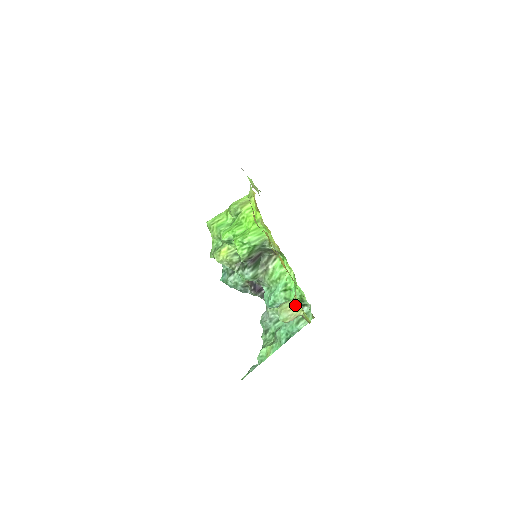
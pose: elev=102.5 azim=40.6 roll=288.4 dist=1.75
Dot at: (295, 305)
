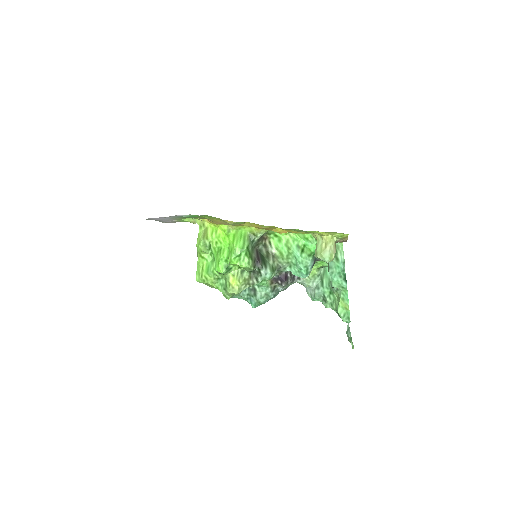
Dot at: (324, 239)
